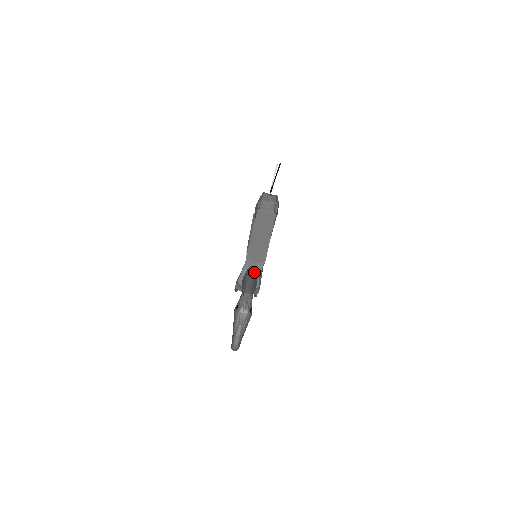
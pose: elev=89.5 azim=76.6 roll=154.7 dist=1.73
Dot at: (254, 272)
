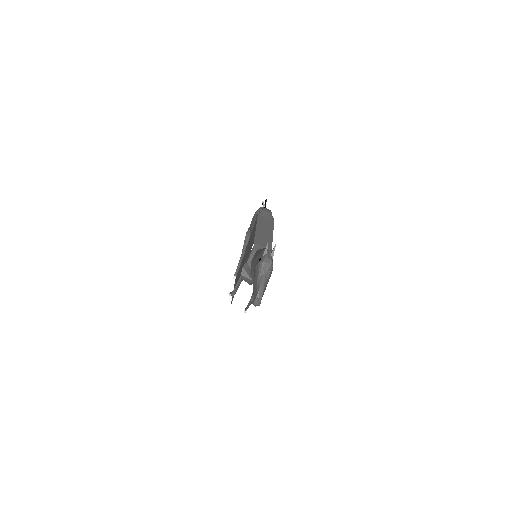
Dot at: occluded
